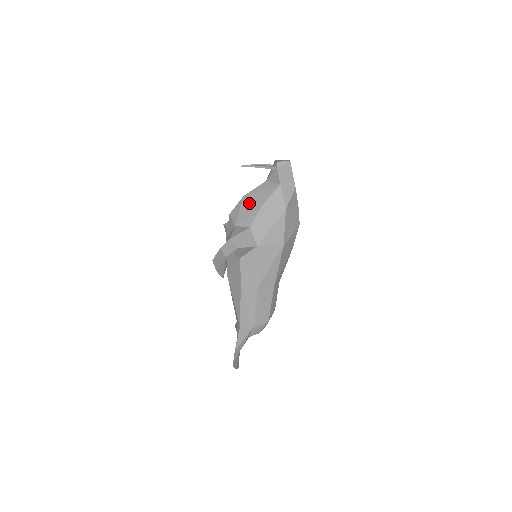
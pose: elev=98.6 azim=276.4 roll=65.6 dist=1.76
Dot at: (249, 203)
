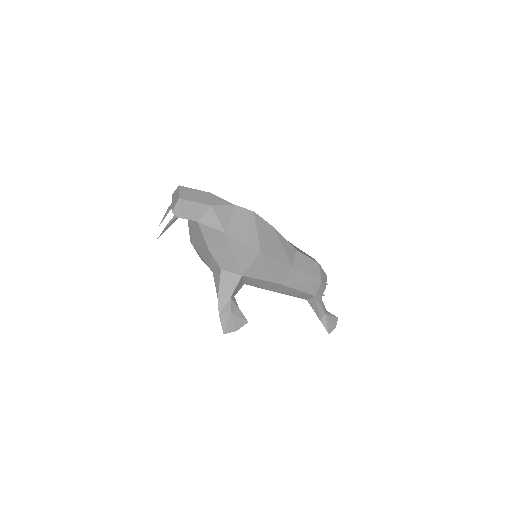
Dot at: (199, 248)
